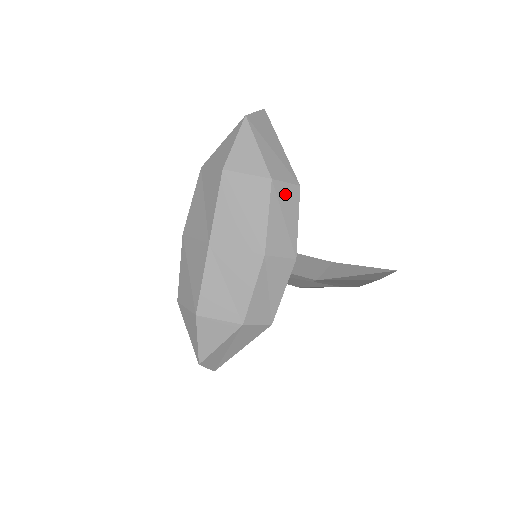
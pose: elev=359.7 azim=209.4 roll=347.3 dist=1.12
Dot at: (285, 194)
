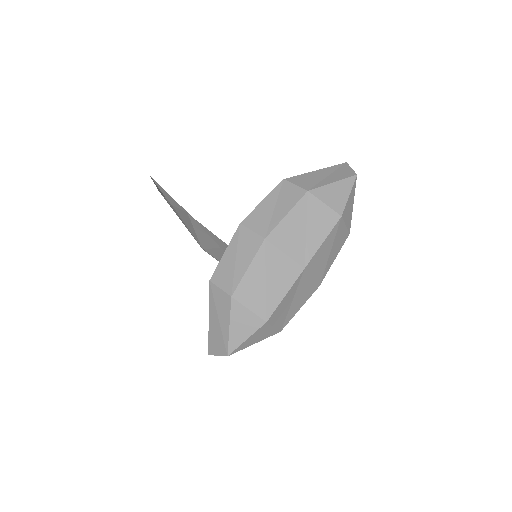
Dot at: occluded
